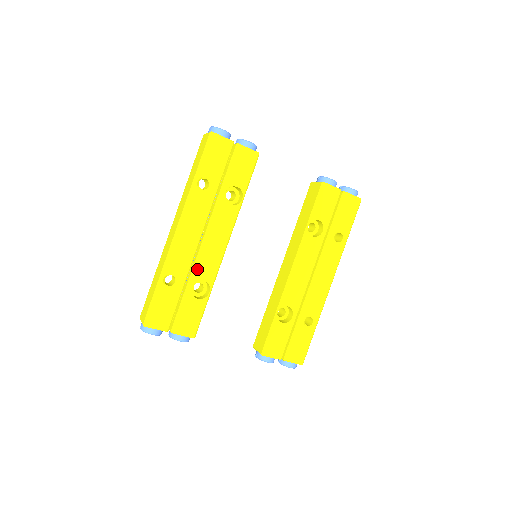
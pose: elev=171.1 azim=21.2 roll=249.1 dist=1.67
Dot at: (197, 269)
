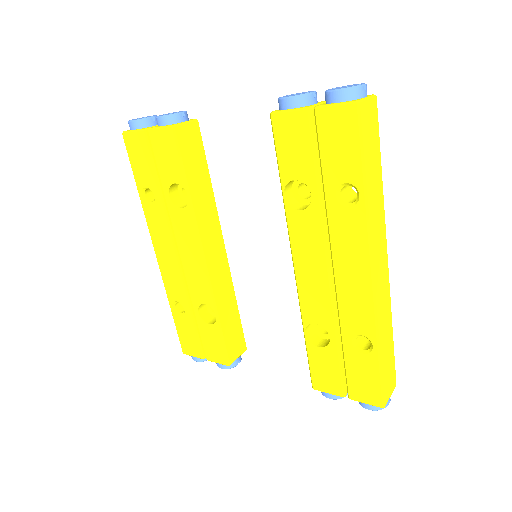
Dot at: (192, 292)
